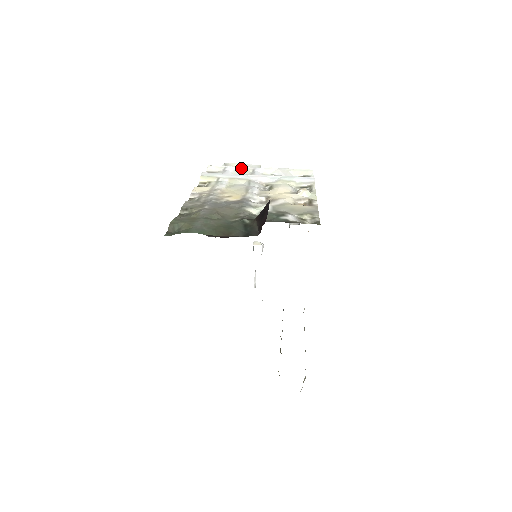
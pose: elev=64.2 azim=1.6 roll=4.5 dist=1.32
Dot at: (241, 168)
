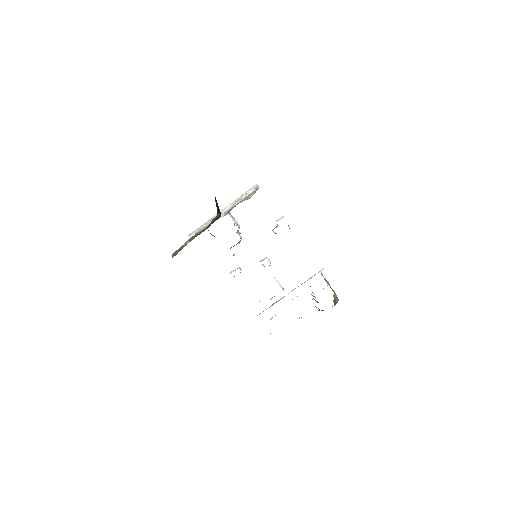
Dot at: occluded
